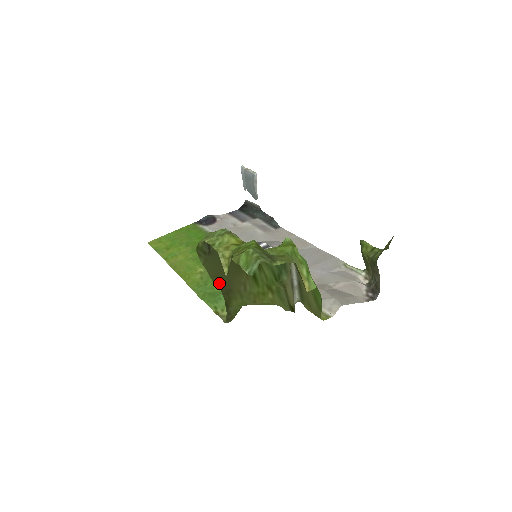
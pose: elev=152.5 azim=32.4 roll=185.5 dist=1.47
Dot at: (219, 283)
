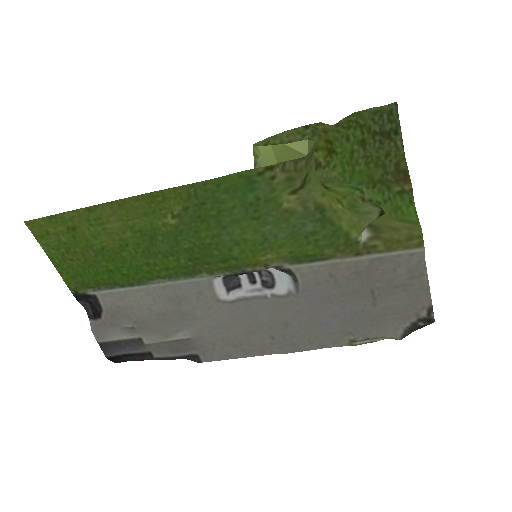
Dot at: (294, 149)
